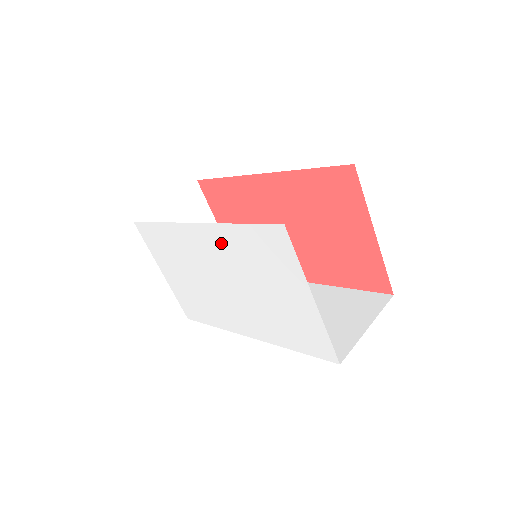
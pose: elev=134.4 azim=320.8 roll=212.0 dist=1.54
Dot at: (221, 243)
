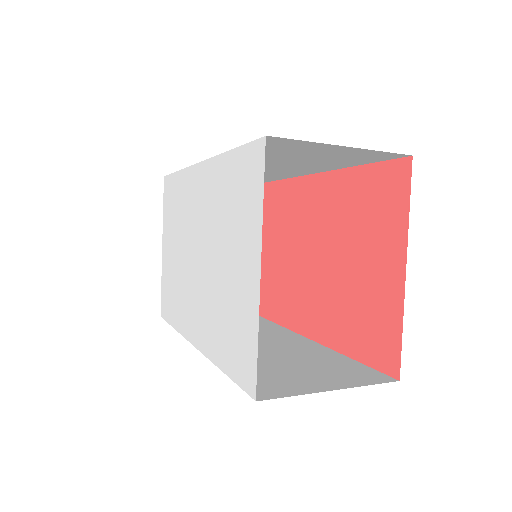
Dot at: (210, 188)
